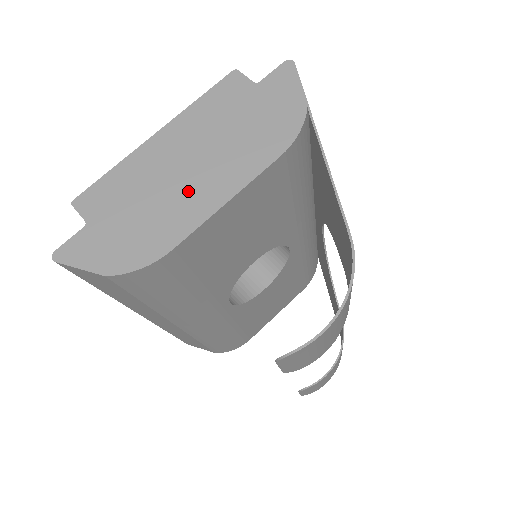
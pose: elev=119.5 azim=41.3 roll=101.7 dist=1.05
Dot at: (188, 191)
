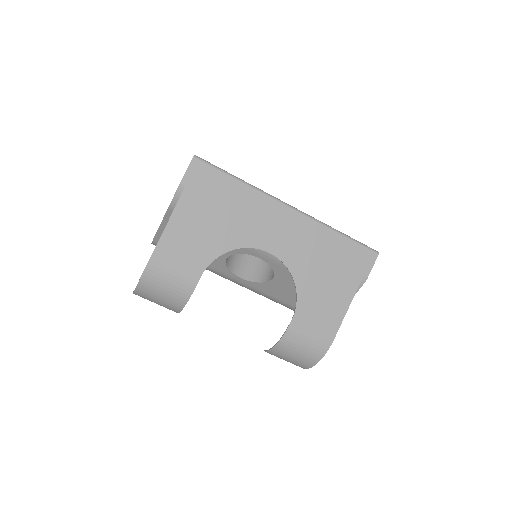
Dot at: occluded
